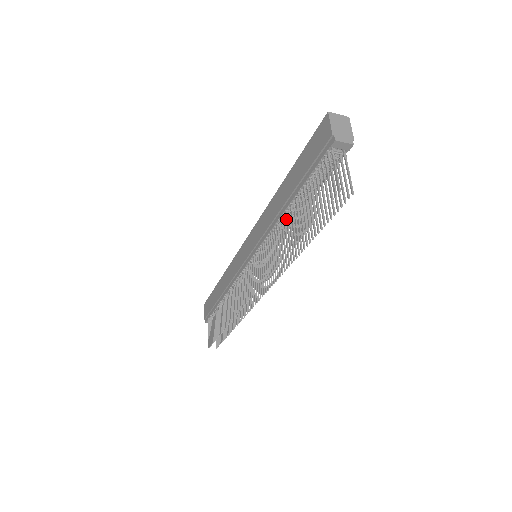
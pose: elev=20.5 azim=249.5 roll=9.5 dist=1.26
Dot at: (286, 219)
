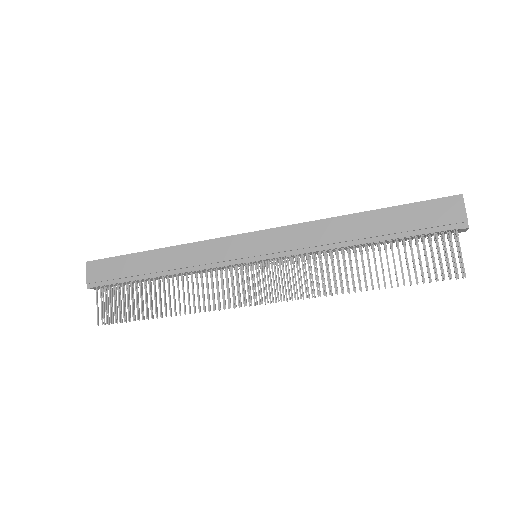
Dot at: (355, 254)
